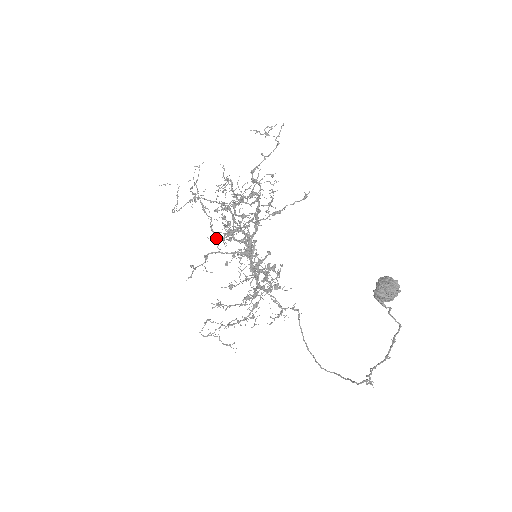
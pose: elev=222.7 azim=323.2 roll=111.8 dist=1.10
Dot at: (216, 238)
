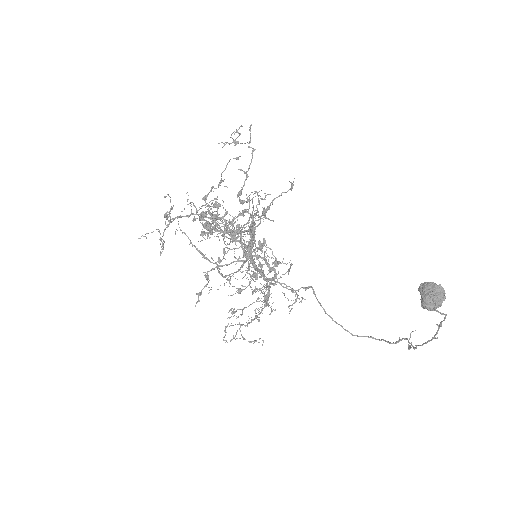
Dot at: occluded
